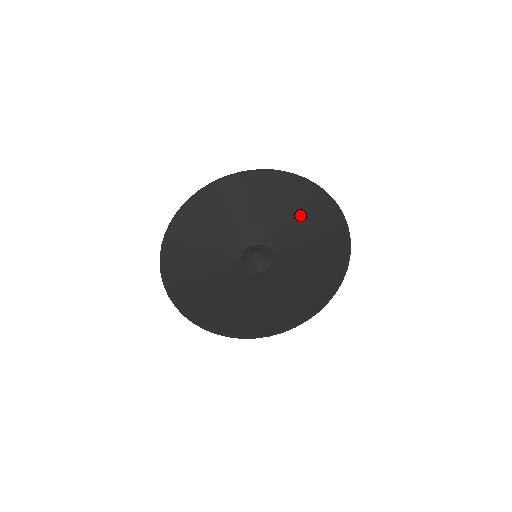
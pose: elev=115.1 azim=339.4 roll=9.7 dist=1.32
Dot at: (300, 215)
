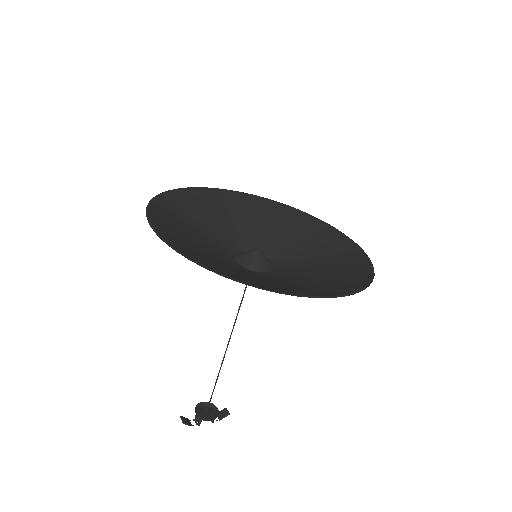
Dot at: (262, 219)
